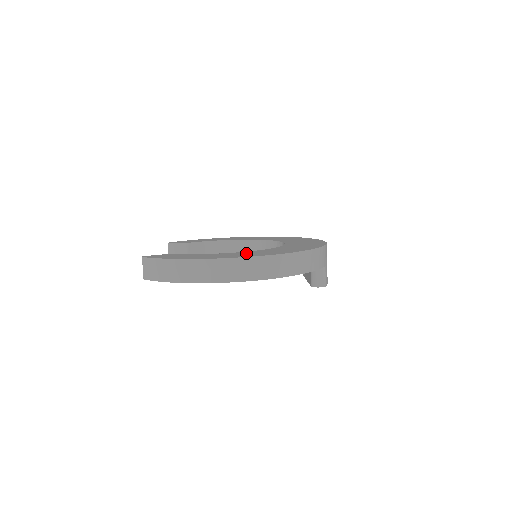
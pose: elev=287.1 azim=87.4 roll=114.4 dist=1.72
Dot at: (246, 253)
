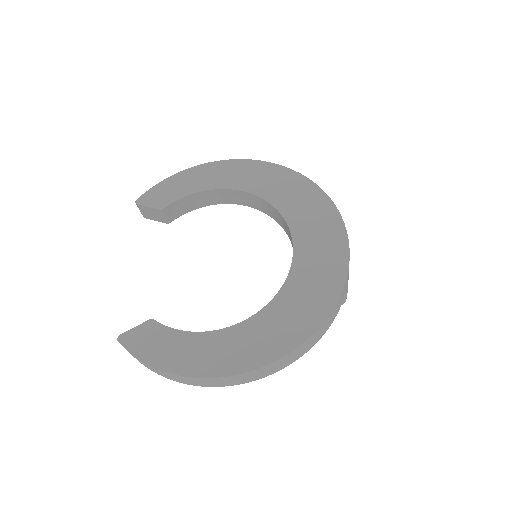
Dot at: (245, 338)
